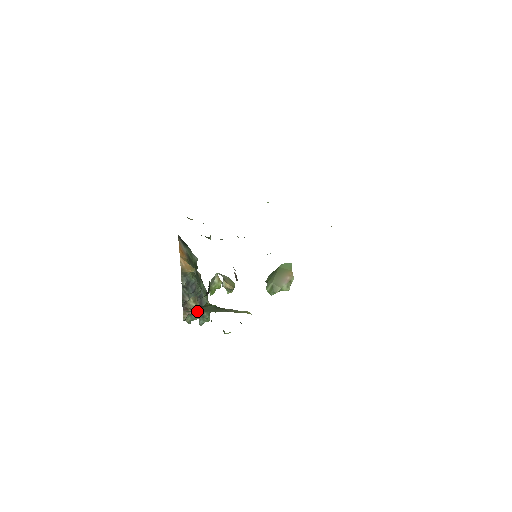
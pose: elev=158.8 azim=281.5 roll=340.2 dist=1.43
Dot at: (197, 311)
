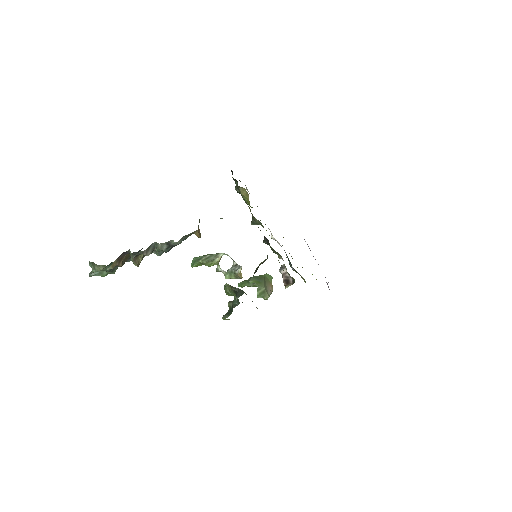
Dot at: occluded
